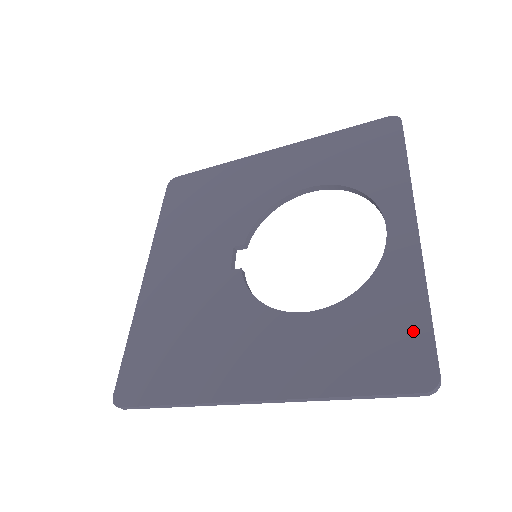
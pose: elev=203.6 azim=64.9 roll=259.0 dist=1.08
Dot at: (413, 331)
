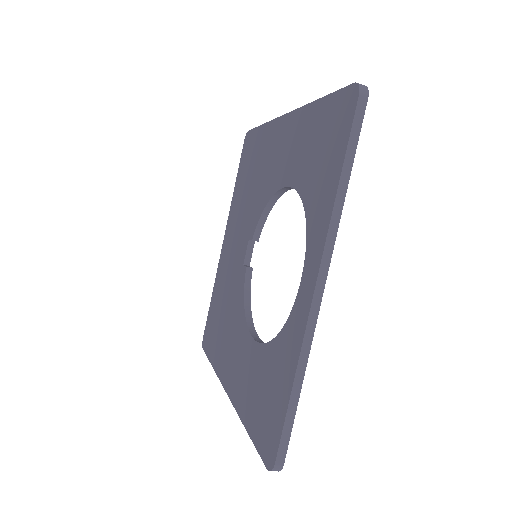
Dot at: (278, 409)
